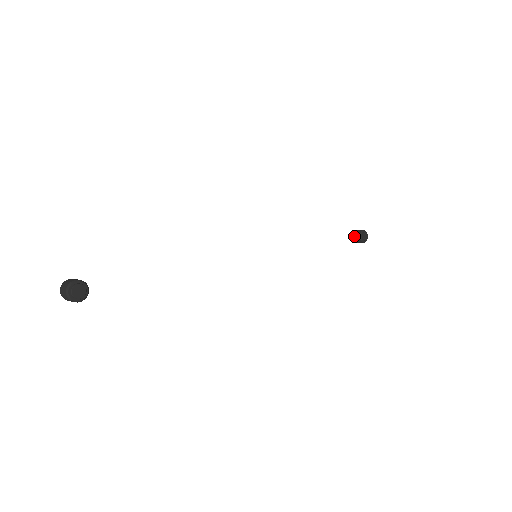
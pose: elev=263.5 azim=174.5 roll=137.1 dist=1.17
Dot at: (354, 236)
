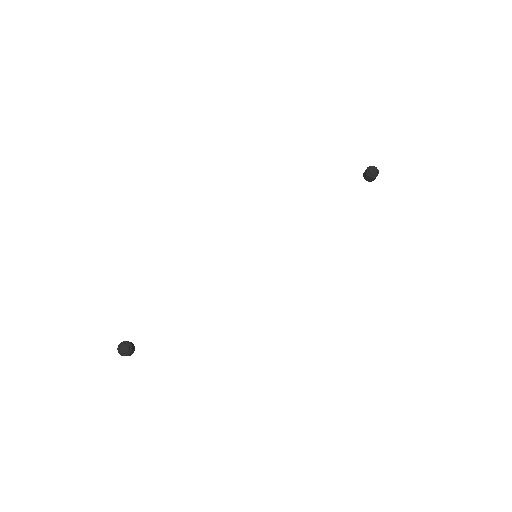
Dot at: (365, 178)
